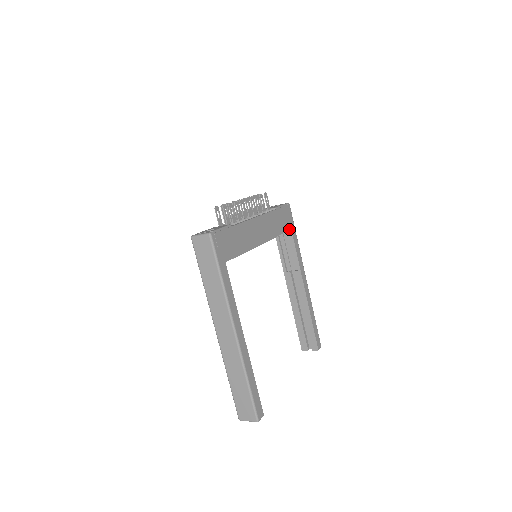
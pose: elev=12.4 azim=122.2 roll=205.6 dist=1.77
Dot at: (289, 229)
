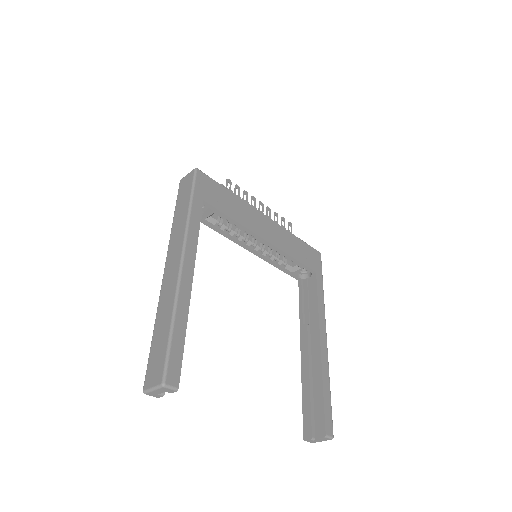
Dot at: (312, 269)
